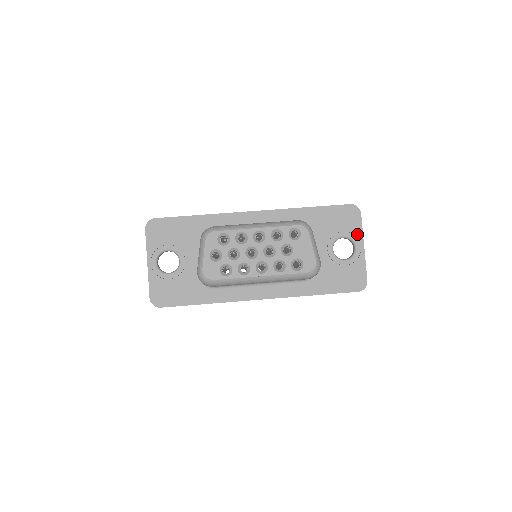
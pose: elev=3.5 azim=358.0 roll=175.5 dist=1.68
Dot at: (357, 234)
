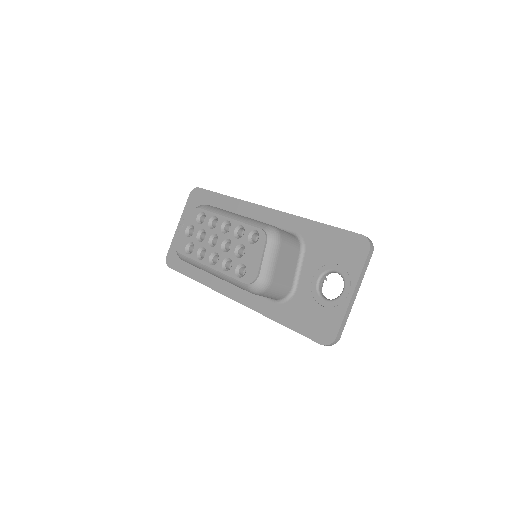
Dot at: (352, 275)
